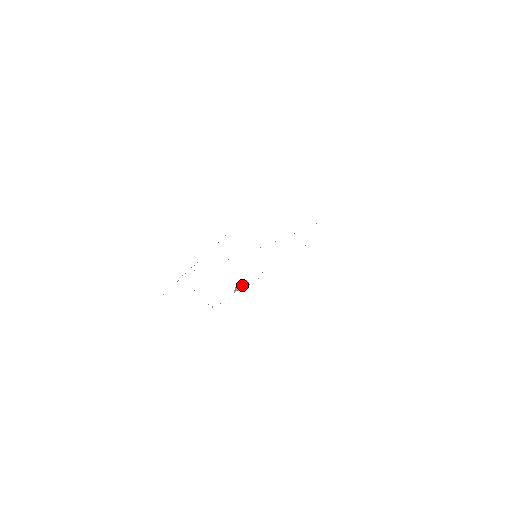
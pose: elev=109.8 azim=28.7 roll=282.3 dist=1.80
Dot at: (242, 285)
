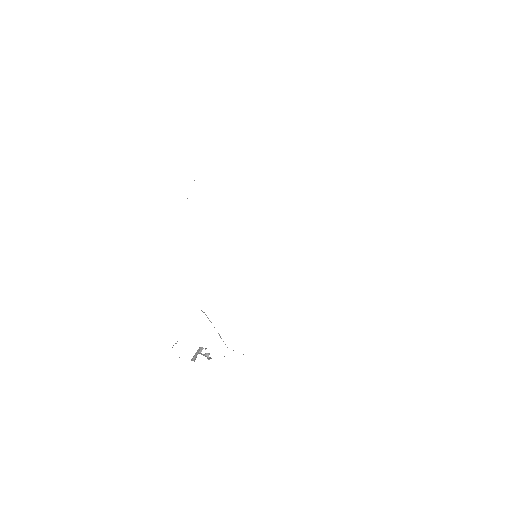
Dot at: (204, 355)
